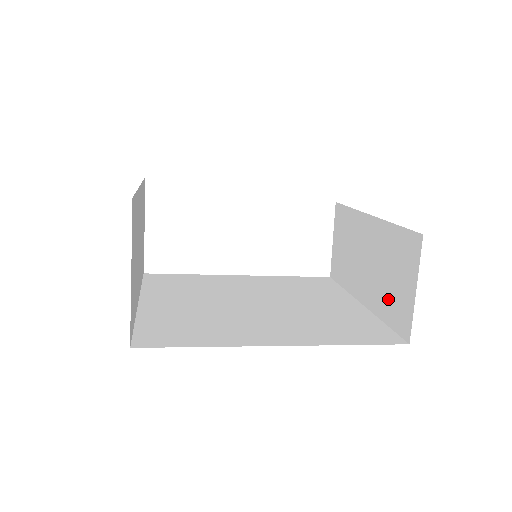
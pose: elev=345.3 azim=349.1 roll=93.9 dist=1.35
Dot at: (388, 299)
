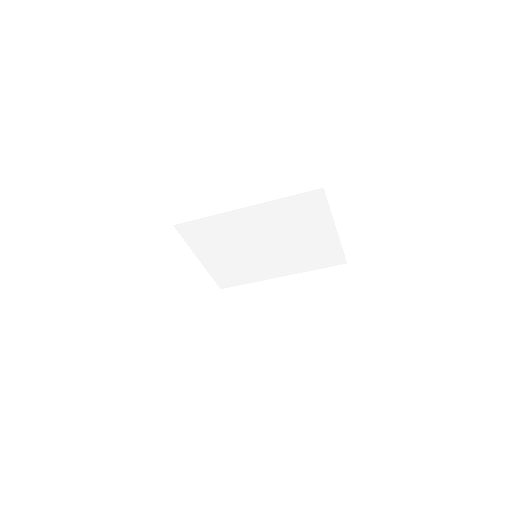
Dot at: (322, 313)
